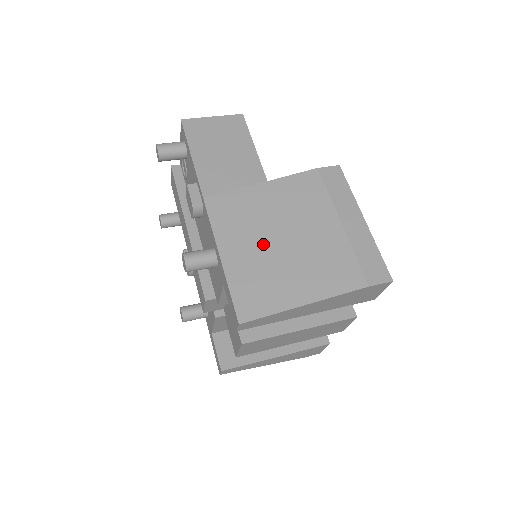
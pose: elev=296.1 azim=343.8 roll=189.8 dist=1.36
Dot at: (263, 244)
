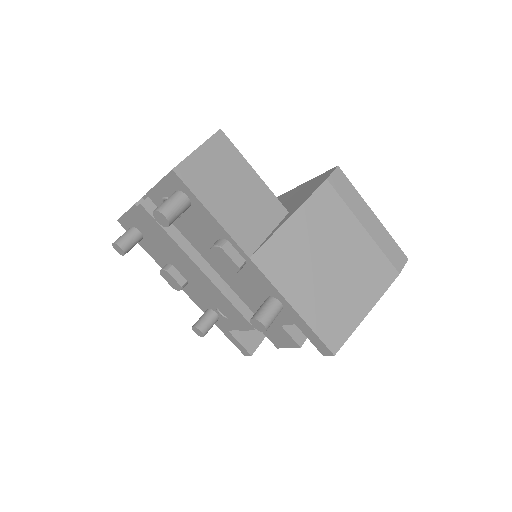
Dot at: (320, 278)
